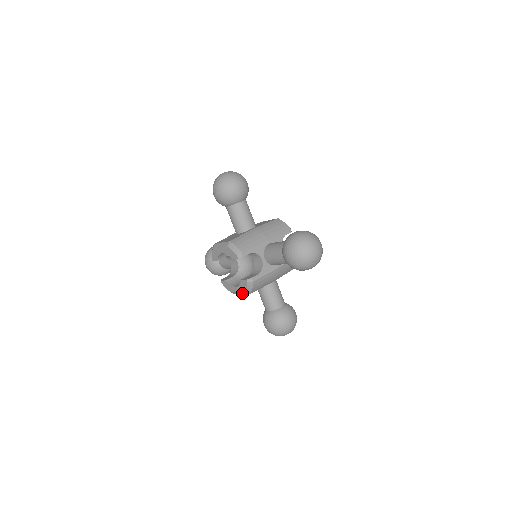
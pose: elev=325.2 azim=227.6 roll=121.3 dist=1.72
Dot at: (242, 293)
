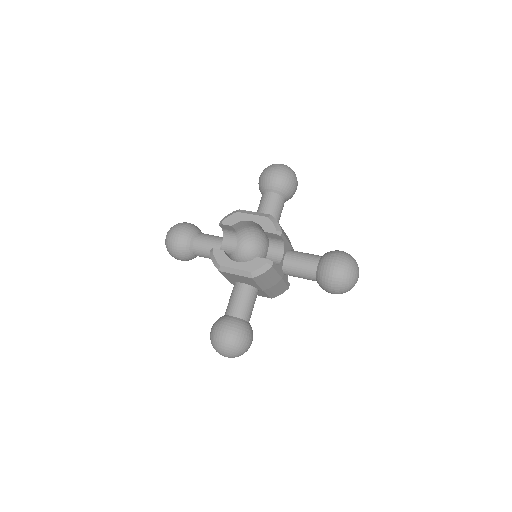
Dot at: (239, 273)
